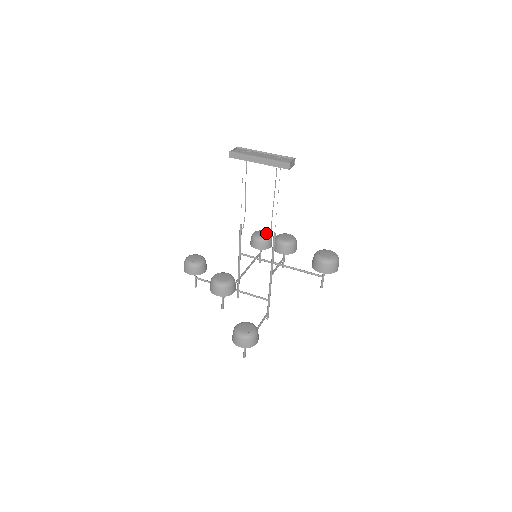
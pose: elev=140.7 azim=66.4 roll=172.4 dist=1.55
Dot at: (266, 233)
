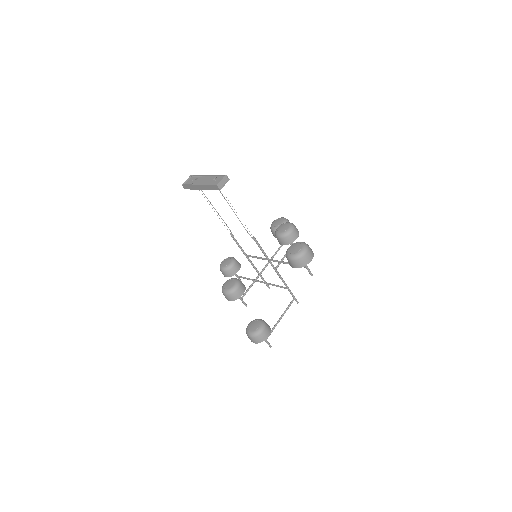
Dot at: (281, 221)
